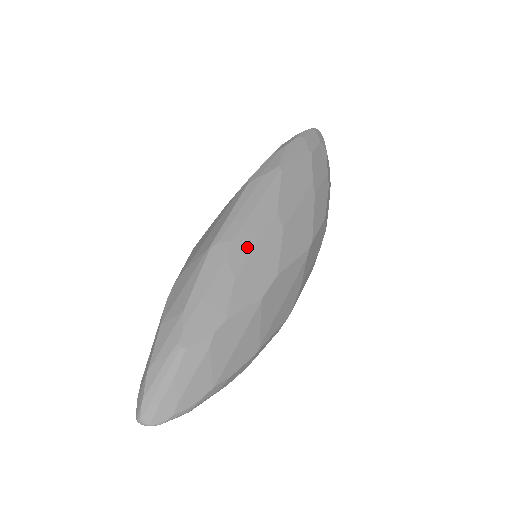
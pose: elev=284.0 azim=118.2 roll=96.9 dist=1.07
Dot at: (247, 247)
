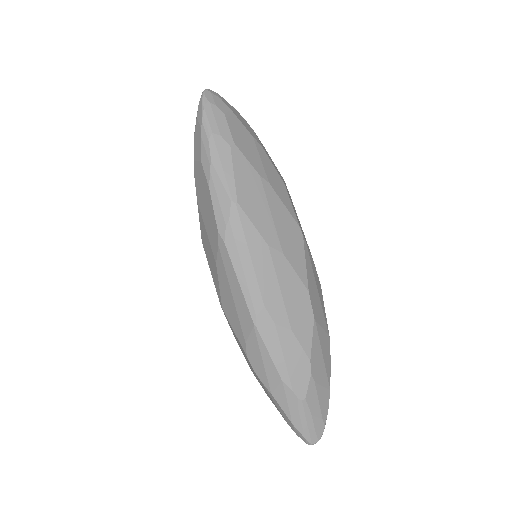
Dot at: (277, 299)
